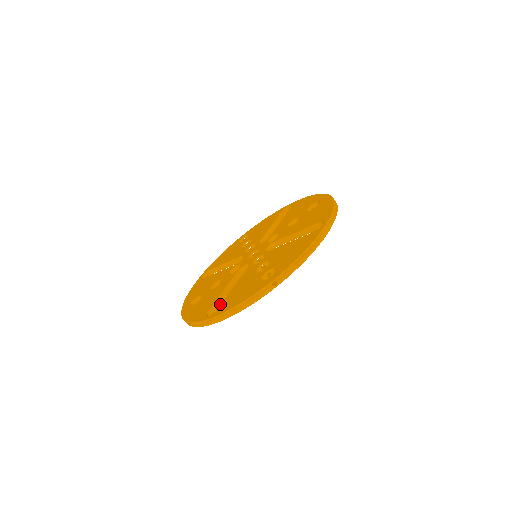
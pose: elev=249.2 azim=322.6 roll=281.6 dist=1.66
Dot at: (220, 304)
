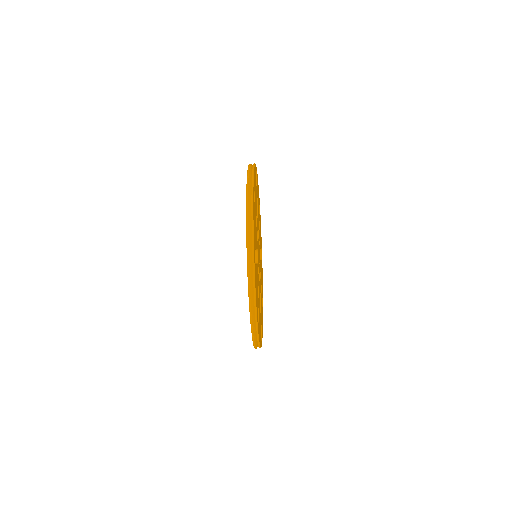
Dot at: occluded
